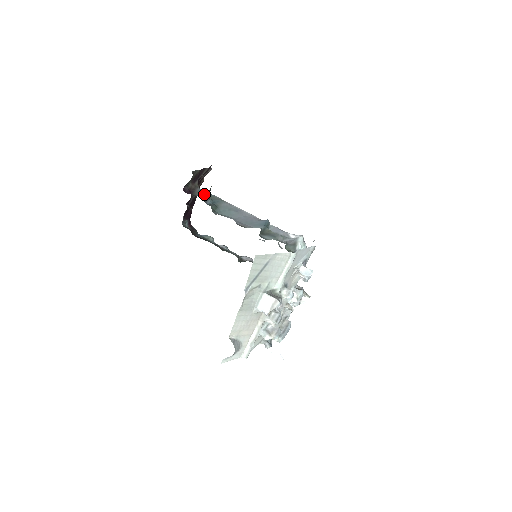
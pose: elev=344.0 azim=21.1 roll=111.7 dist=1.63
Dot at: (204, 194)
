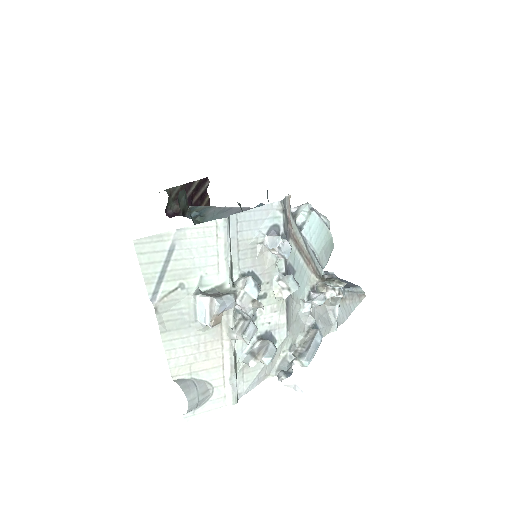
Dot at: (190, 209)
